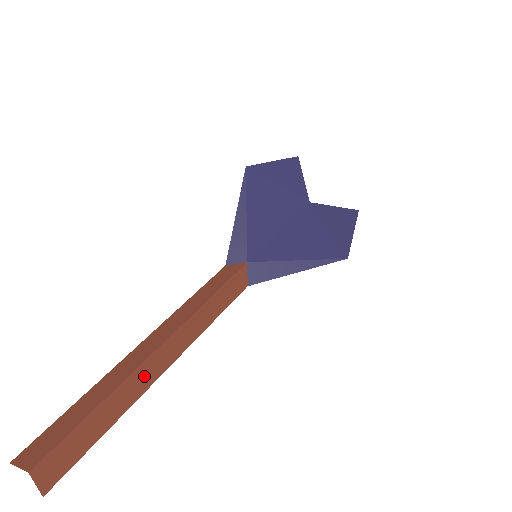
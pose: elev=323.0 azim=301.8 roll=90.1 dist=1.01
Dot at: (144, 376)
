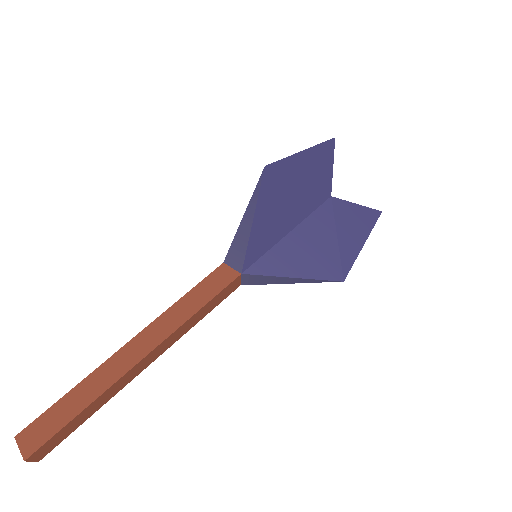
Dot at: (125, 380)
